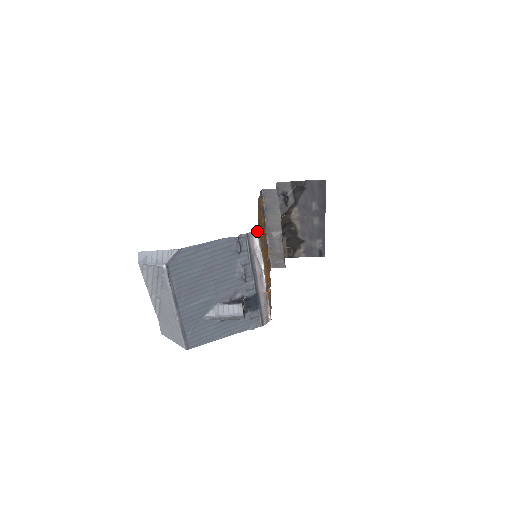
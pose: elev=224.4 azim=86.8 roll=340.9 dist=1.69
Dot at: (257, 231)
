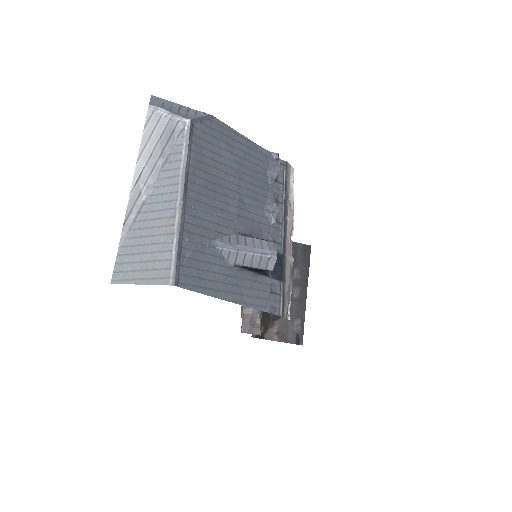
Dot at: occluded
